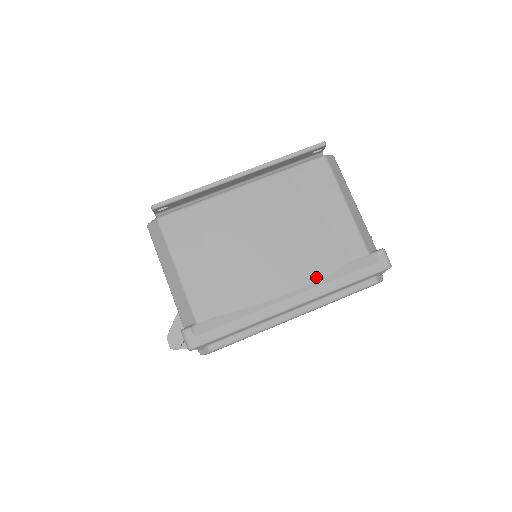
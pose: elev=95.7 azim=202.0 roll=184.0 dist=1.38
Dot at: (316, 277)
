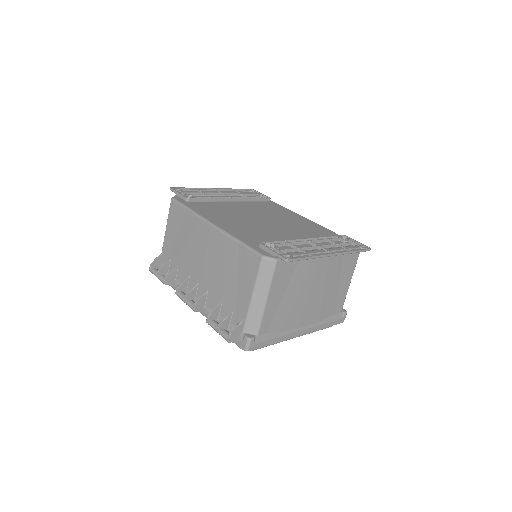
Dot at: (318, 320)
